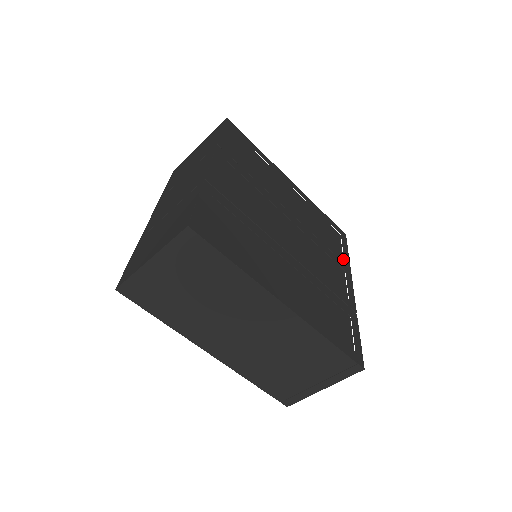
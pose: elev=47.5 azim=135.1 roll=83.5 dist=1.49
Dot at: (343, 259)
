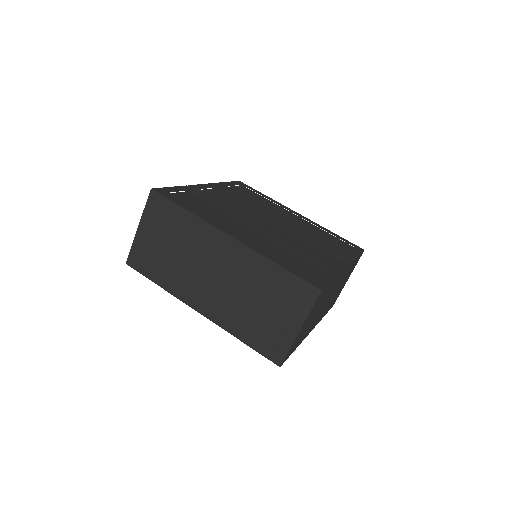
Dot at: (345, 254)
